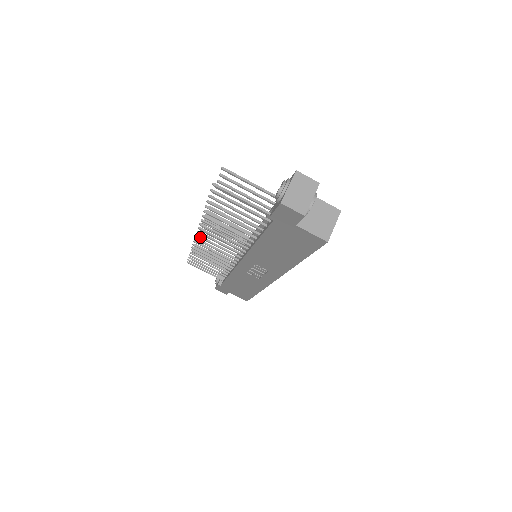
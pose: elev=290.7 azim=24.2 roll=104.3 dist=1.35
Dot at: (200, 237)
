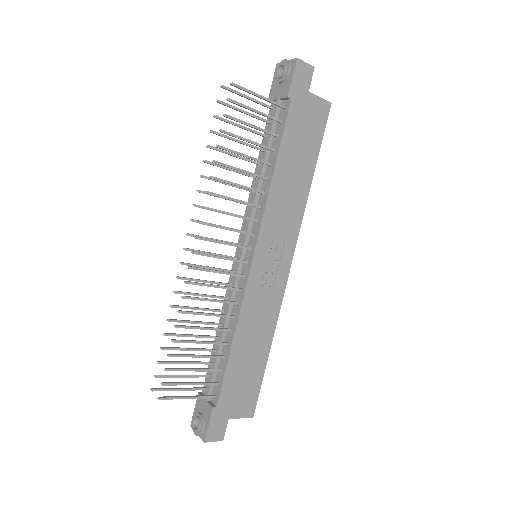
Dot at: (198, 252)
